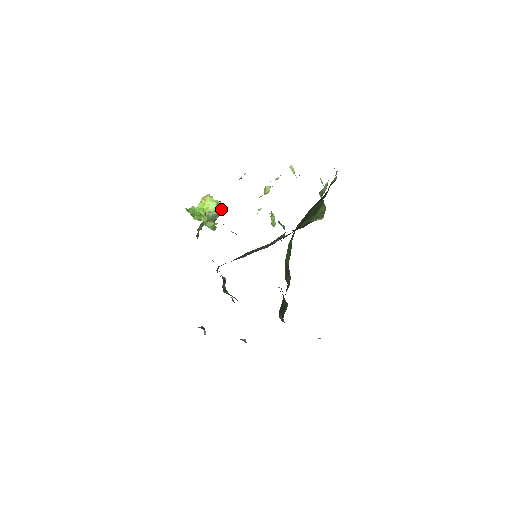
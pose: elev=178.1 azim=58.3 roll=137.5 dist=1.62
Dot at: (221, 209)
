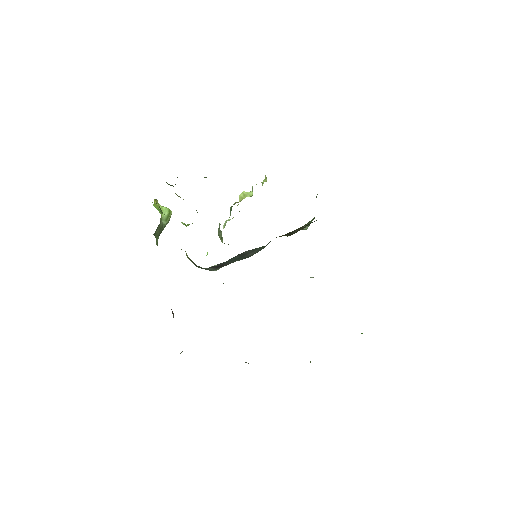
Dot at: (168, 221)
